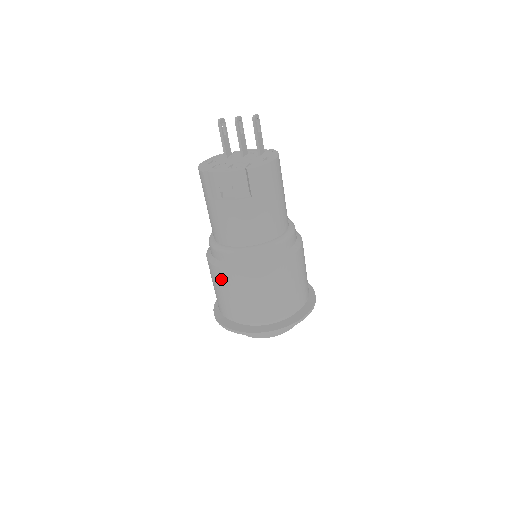
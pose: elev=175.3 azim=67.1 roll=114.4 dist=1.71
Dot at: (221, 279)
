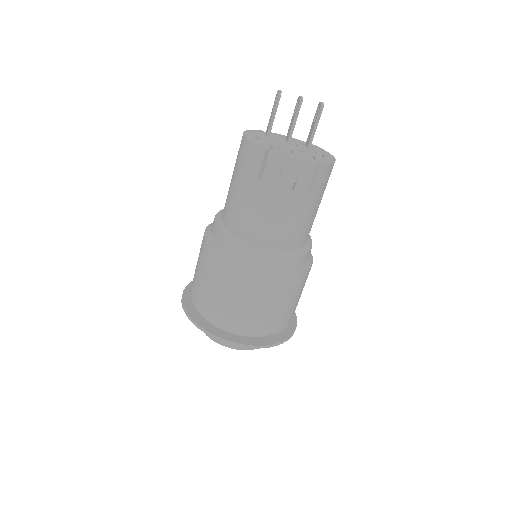
Dot at: (235, 279)
